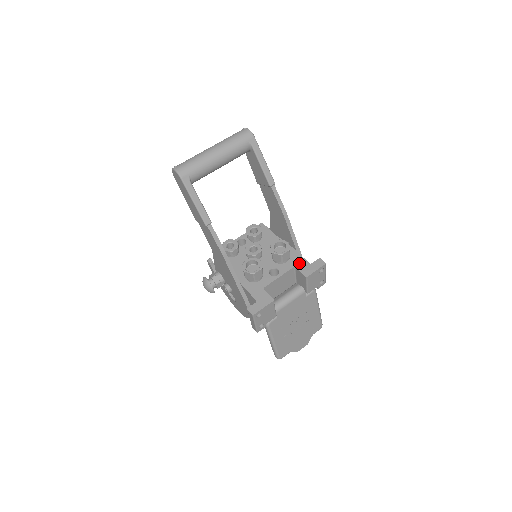
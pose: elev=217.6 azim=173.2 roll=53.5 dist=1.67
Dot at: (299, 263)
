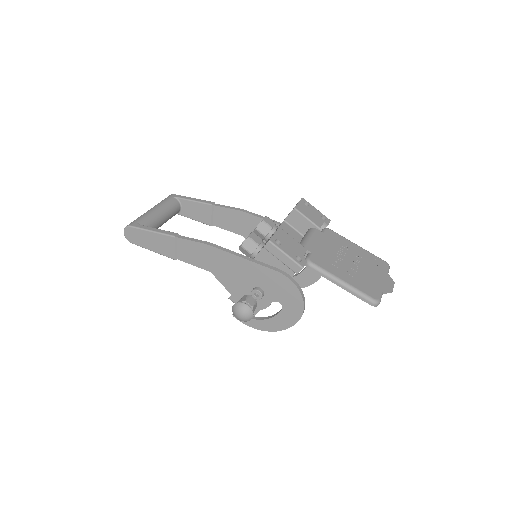
Dot at: occluded
